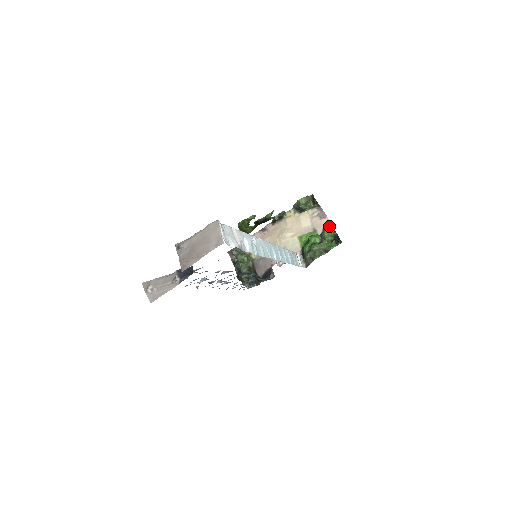
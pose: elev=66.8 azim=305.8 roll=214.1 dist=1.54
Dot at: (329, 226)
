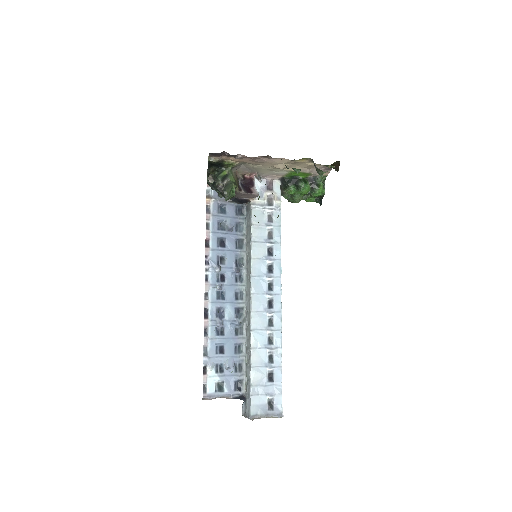
Dot at: (324, 176)
